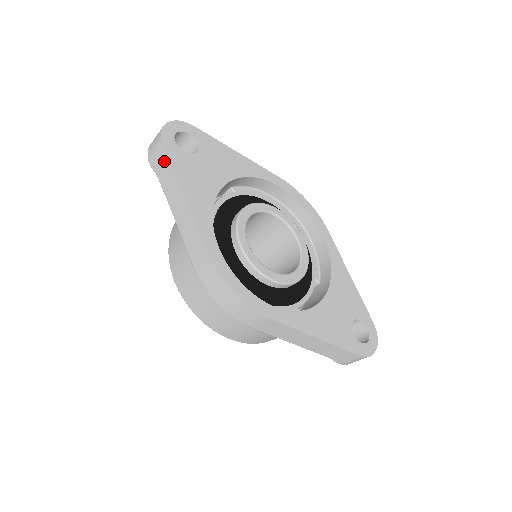
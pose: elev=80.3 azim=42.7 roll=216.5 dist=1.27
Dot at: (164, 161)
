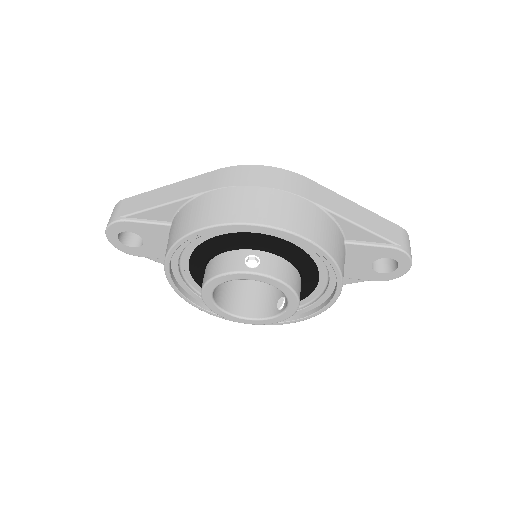
Dot at: (132, 201)
